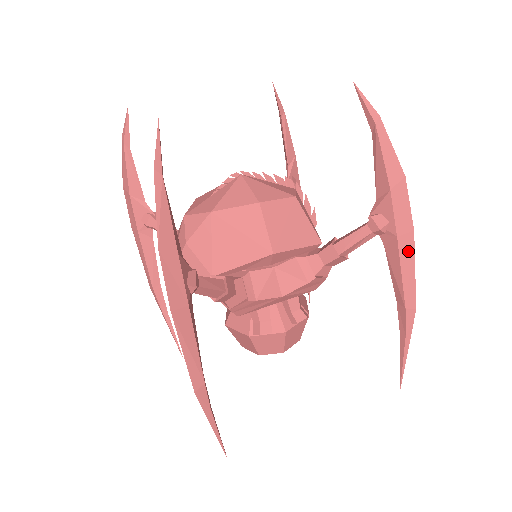
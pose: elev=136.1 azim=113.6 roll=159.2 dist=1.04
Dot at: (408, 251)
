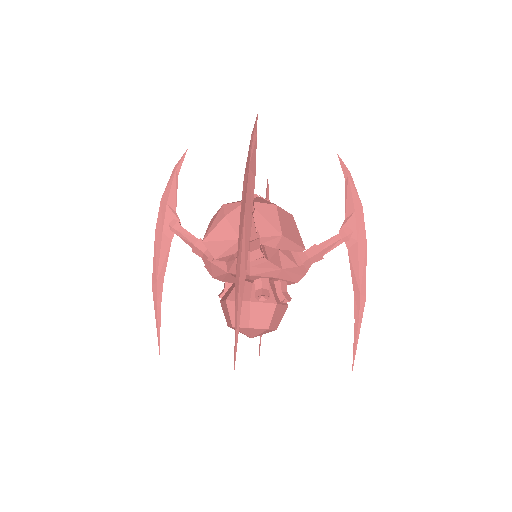
Dot at: (363, 253)
